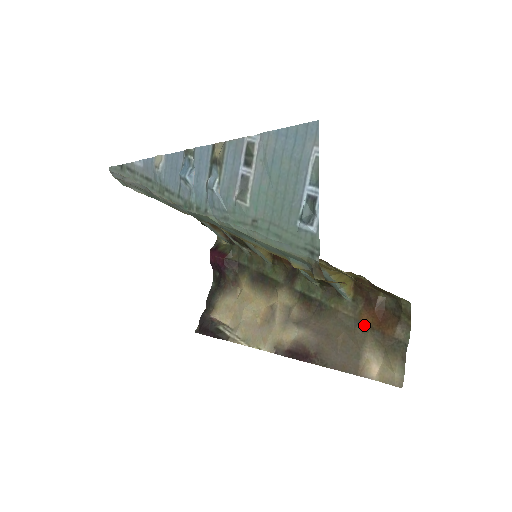
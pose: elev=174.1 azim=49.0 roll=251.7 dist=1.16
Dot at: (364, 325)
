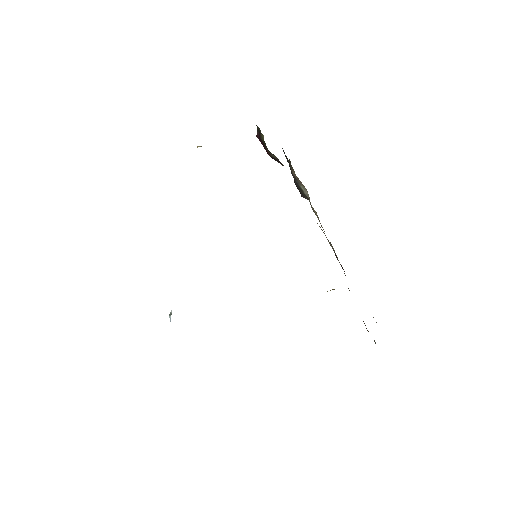
Dot at: occluded
